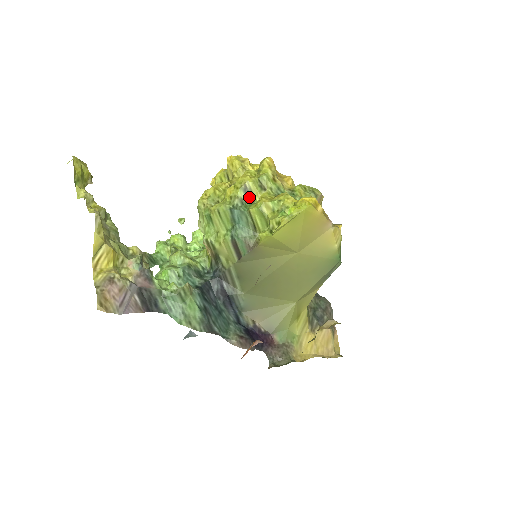
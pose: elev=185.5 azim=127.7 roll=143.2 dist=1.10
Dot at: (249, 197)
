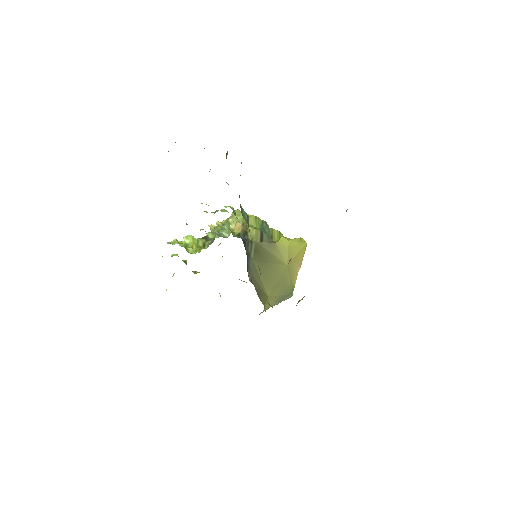
Dot at: occluded
